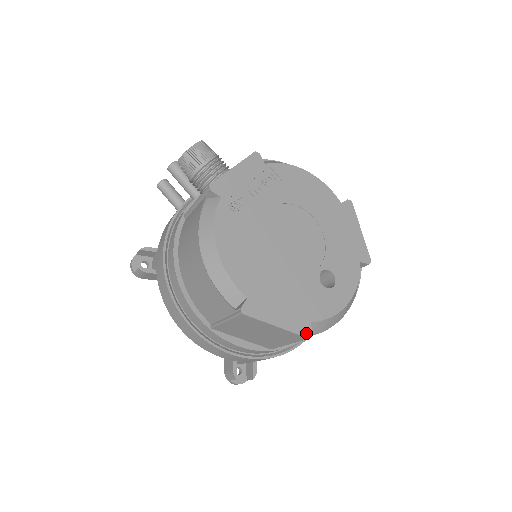
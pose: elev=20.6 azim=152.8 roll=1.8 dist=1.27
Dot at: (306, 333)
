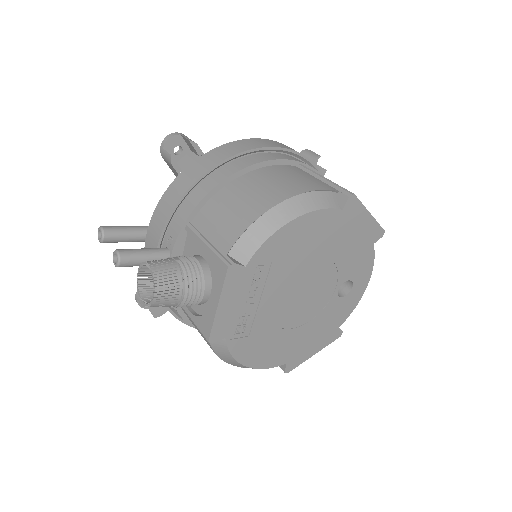
Dot at: (338, 336)
